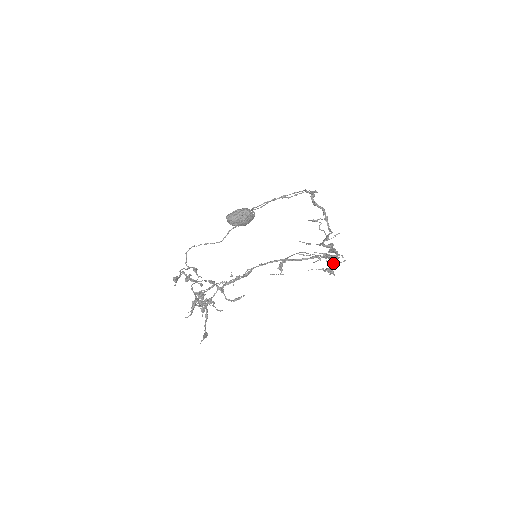
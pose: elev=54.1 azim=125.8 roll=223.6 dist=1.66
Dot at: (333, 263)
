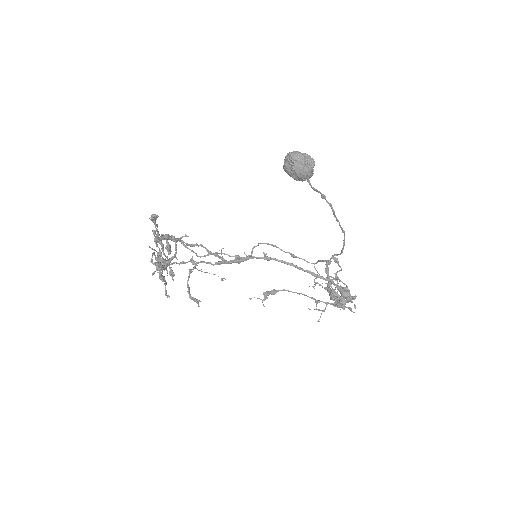
Dot at: occluded
